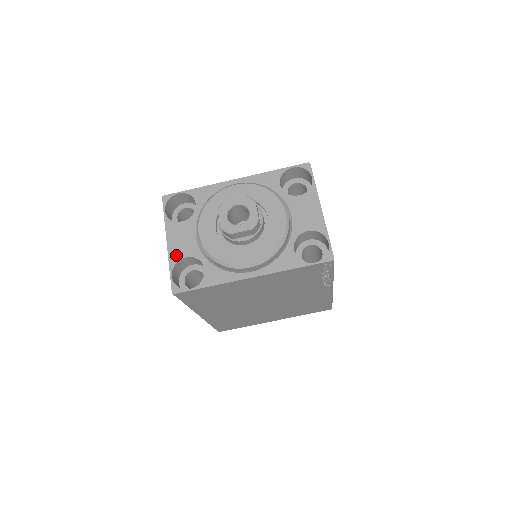
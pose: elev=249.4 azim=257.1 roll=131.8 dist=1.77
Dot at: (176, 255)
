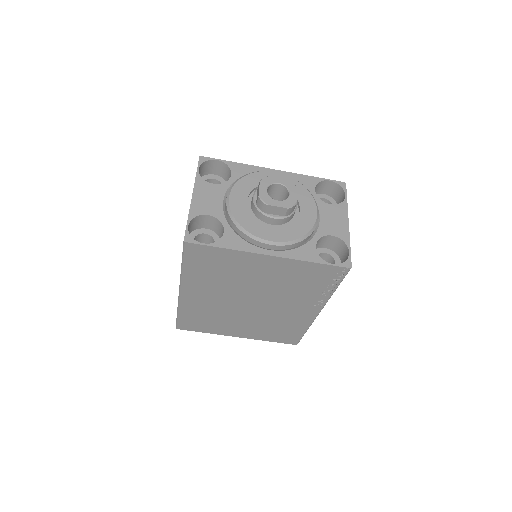
Dot at: (198, 209)
